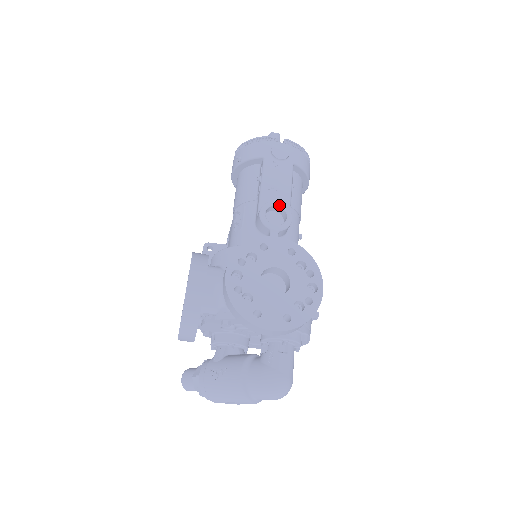
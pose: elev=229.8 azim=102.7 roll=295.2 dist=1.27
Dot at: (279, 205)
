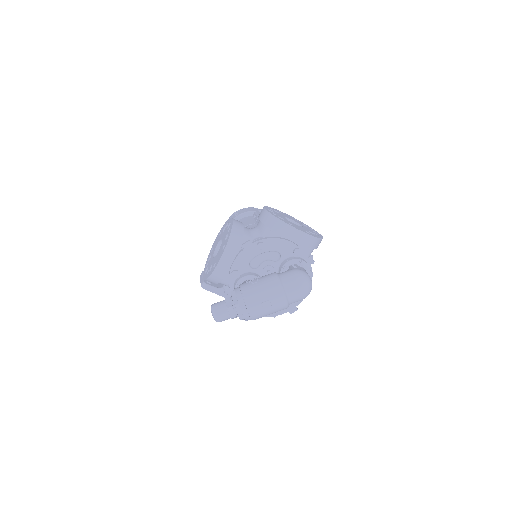
Dot at: occluded
